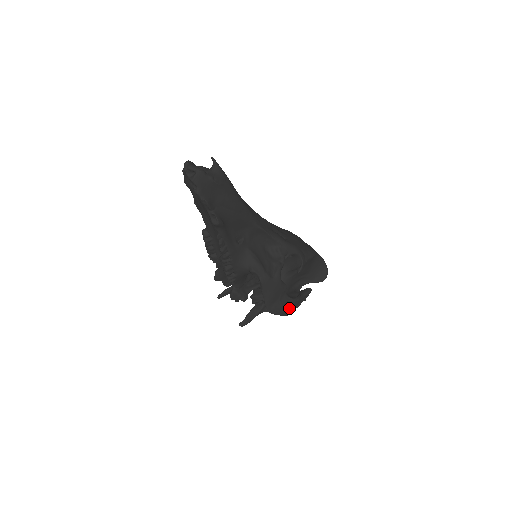
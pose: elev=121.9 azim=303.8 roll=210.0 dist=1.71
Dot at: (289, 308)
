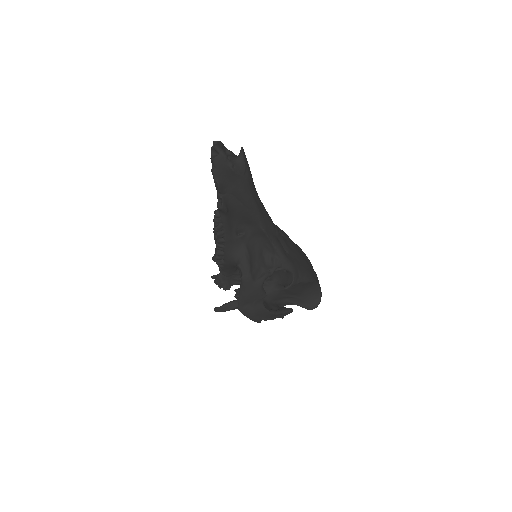
Dot at: (260, 316)
